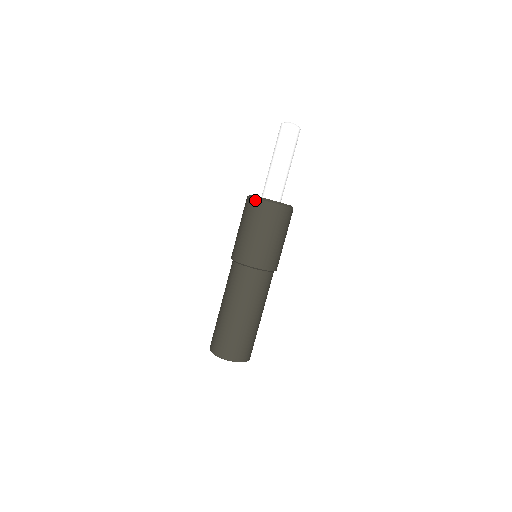
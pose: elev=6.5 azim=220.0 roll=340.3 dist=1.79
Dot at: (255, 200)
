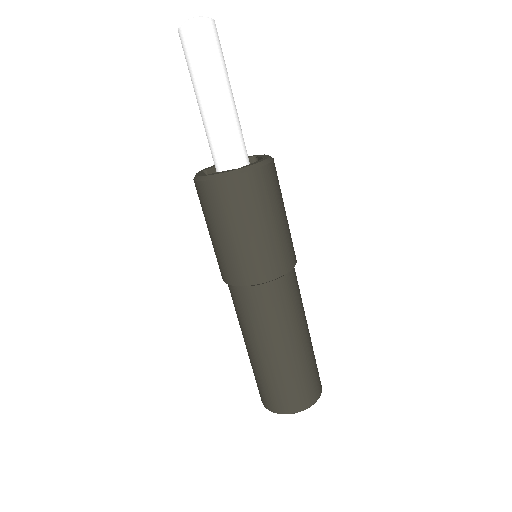
Dot at: (203, 184)
